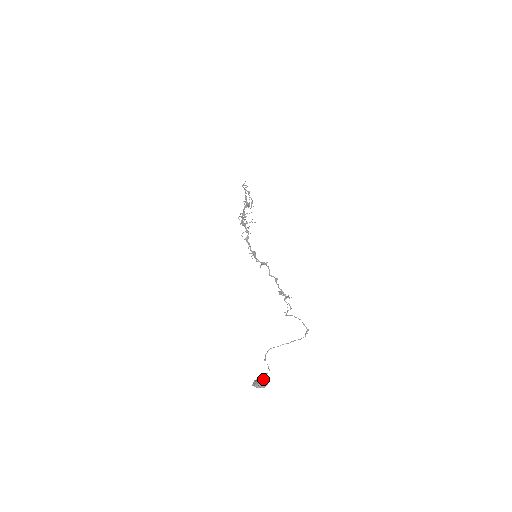
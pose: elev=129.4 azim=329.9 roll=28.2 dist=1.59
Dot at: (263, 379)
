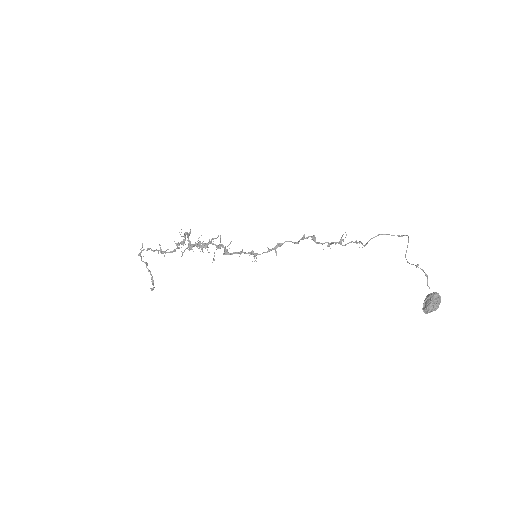
Dot at: (432, 293)
